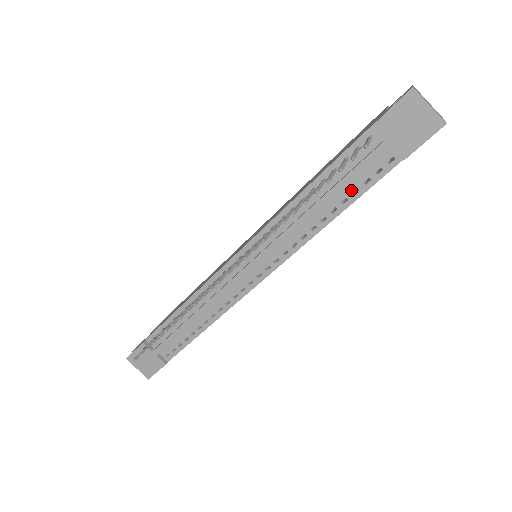
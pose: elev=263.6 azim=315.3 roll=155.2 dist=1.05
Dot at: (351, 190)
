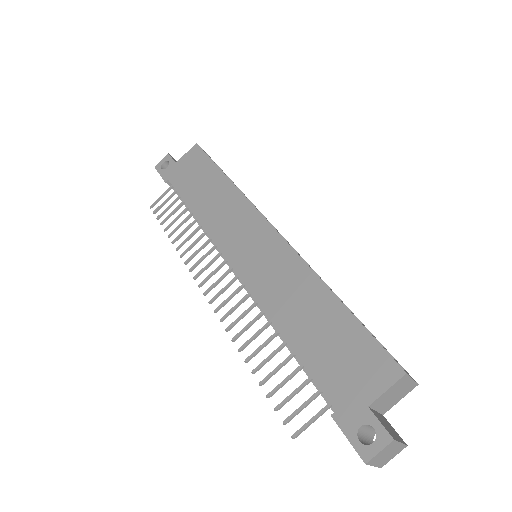
Dot at: occluded
